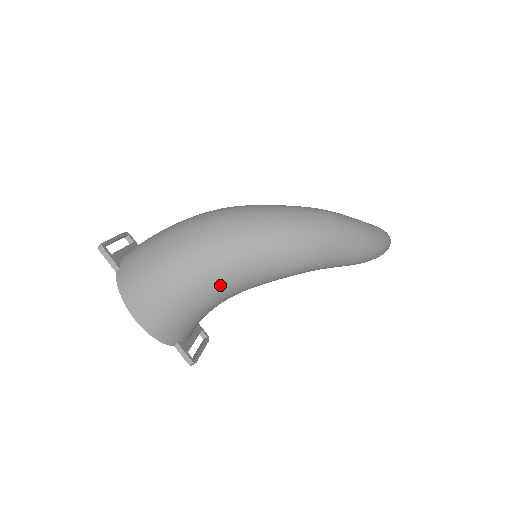
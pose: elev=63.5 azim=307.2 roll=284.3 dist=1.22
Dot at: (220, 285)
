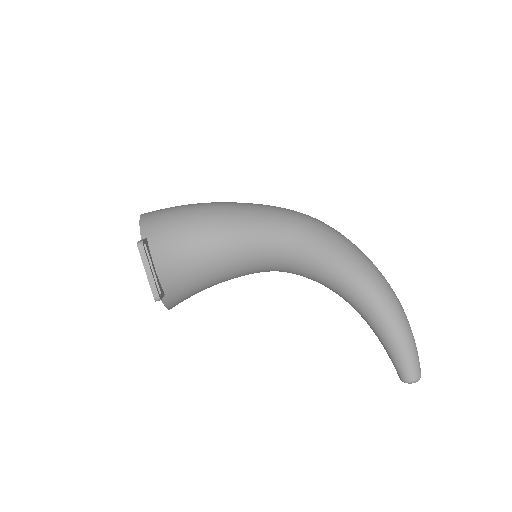
Dot at: (217, 209)
